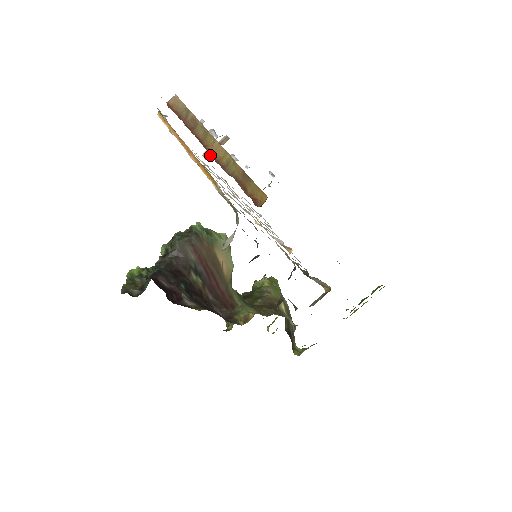
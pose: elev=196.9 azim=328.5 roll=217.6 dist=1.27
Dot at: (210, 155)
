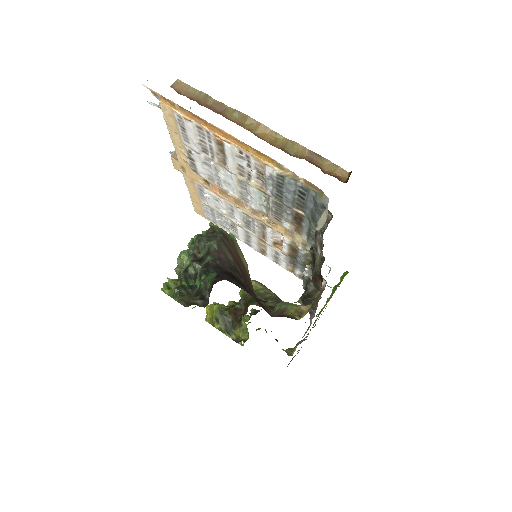
Dot at: occluded
